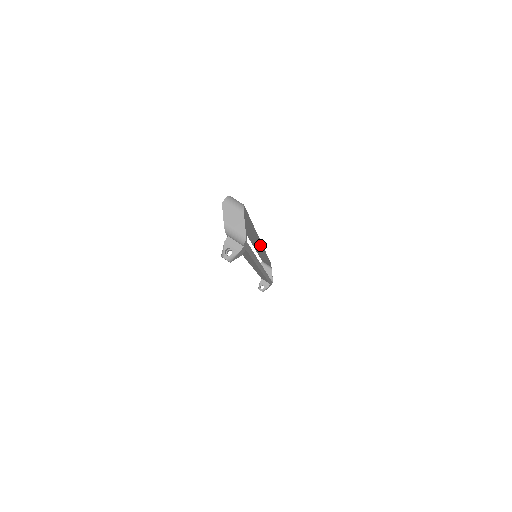
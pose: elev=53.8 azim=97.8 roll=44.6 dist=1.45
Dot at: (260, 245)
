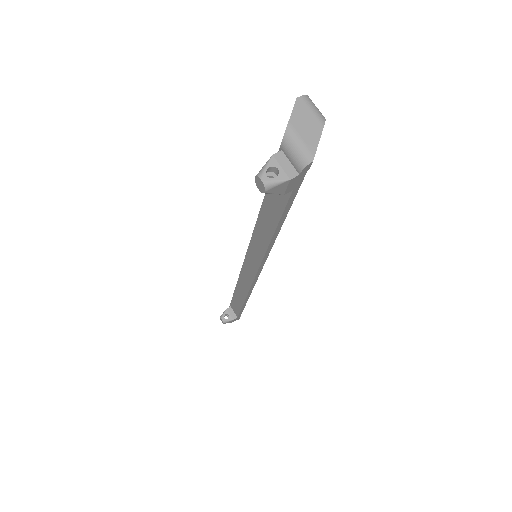
Dot at: occluded
